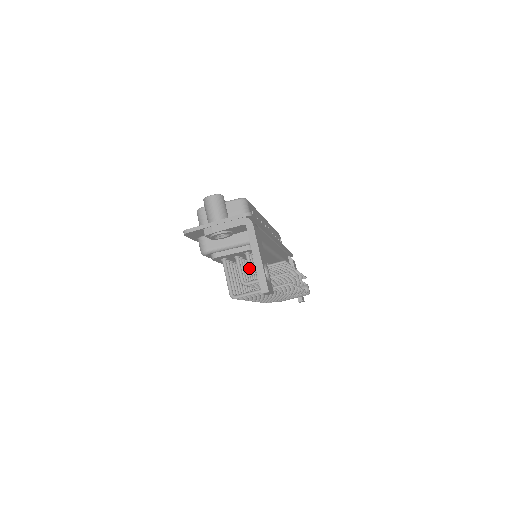
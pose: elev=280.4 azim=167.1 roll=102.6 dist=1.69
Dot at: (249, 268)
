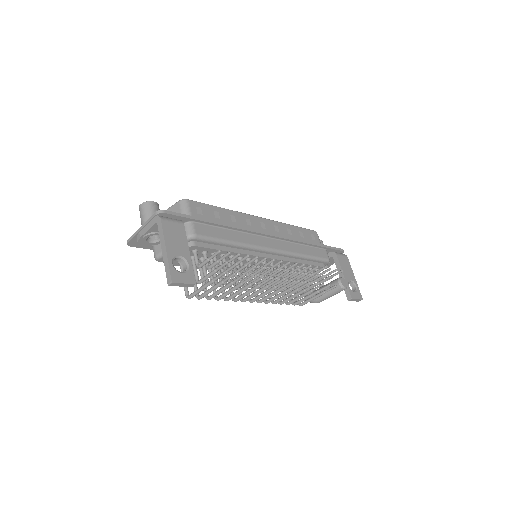
Dot at: (196, 265)
